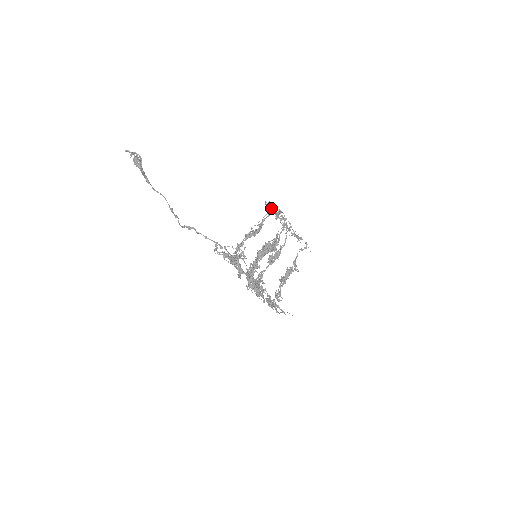
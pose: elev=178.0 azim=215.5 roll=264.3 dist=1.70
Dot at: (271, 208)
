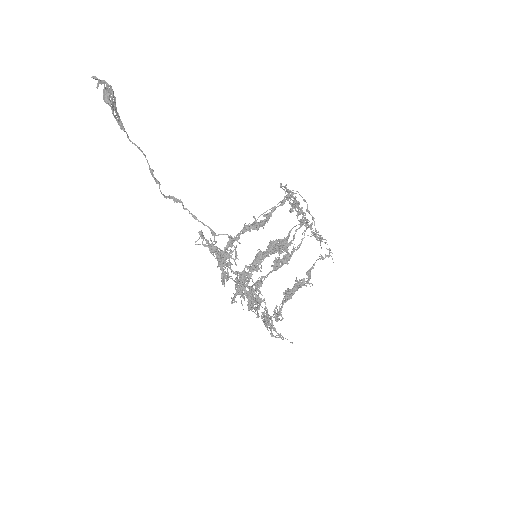
Dot at: occluded
